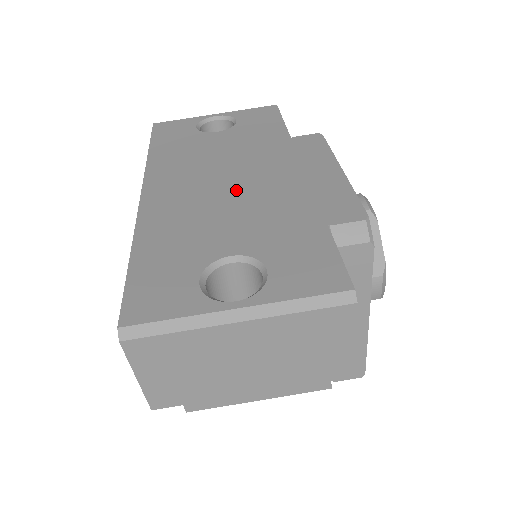
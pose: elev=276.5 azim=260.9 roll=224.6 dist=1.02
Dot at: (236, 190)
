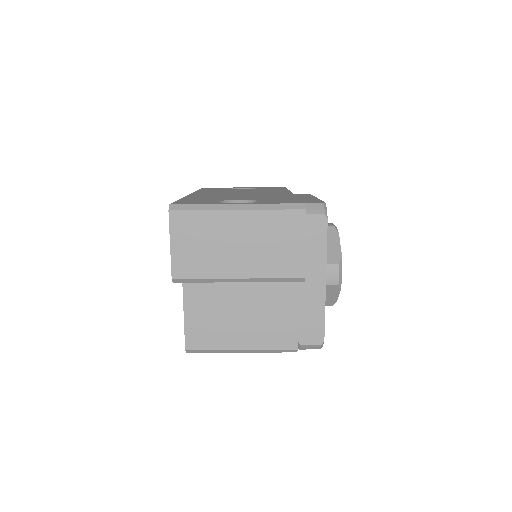
Dot at: (249, 194)
